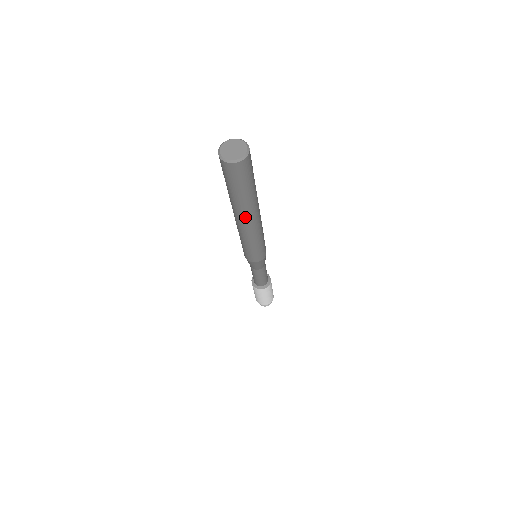
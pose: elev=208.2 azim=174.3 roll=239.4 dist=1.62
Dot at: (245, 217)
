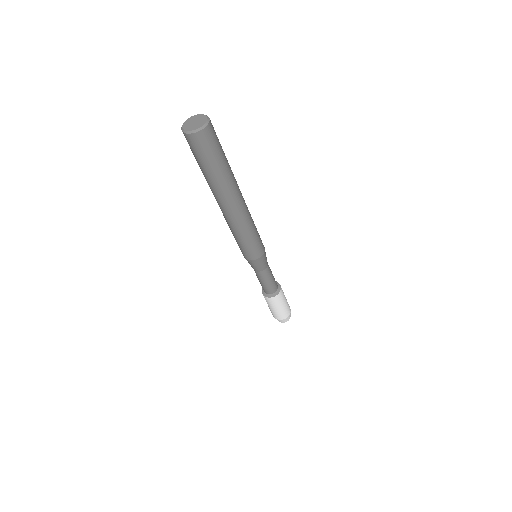
Dot at: (233, 197)
